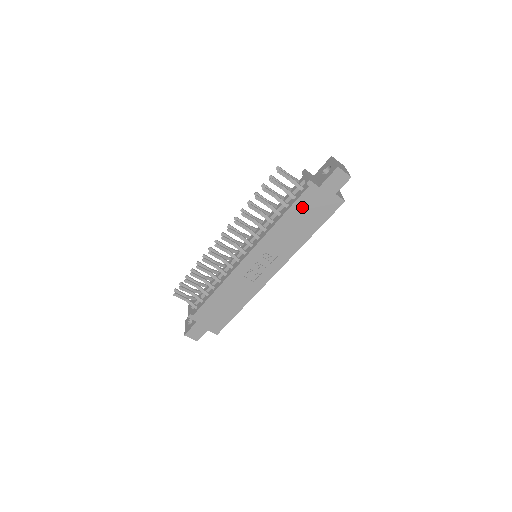
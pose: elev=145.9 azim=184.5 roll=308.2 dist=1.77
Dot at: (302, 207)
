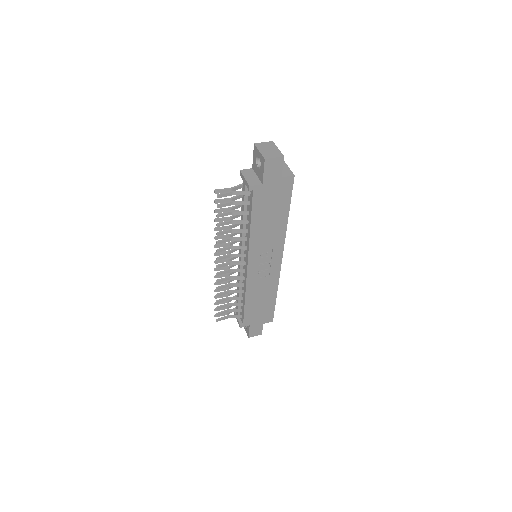
Dot at: (261, 207)
